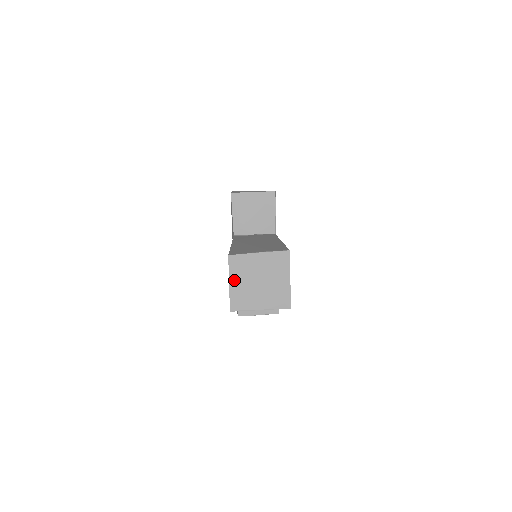
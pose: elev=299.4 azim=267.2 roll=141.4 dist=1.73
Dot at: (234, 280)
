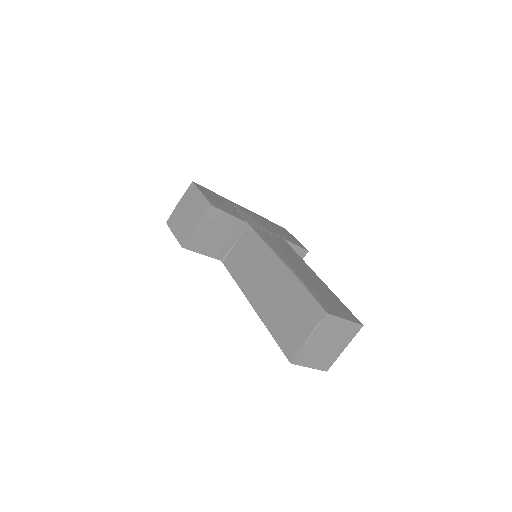
Dot at: (310, 364)
